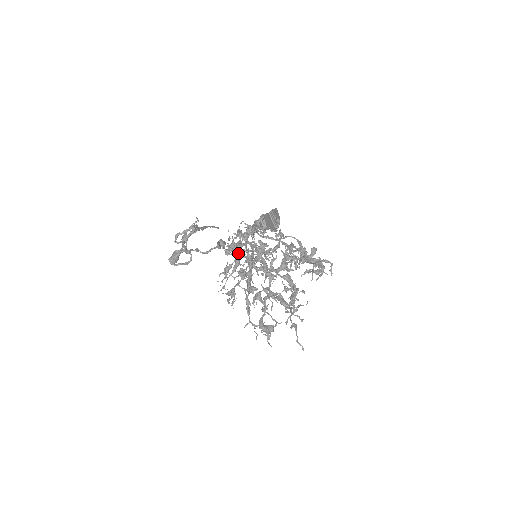
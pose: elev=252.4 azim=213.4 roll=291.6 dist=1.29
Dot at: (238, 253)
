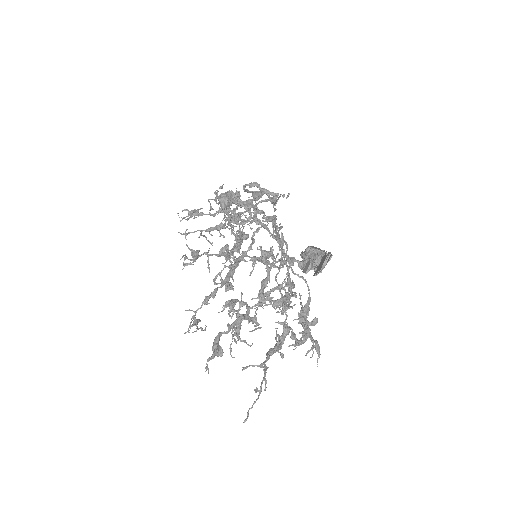
Dot at: occluded
